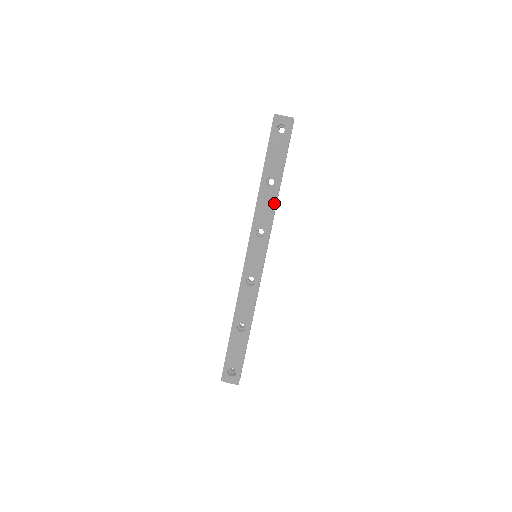
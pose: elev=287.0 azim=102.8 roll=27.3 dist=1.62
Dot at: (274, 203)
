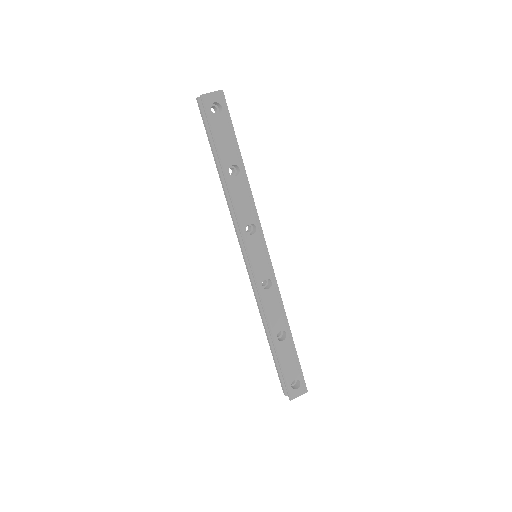
Dot at: (249, 191)
